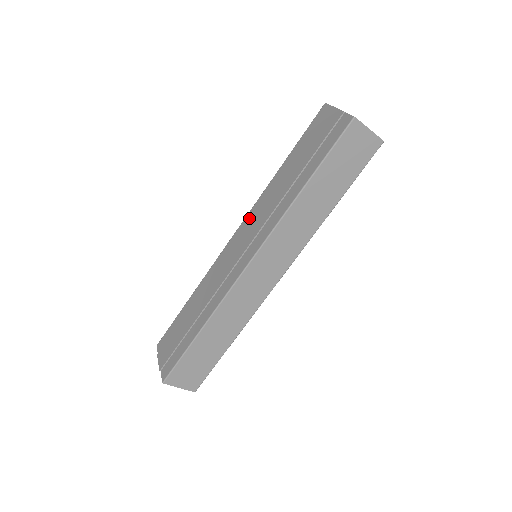
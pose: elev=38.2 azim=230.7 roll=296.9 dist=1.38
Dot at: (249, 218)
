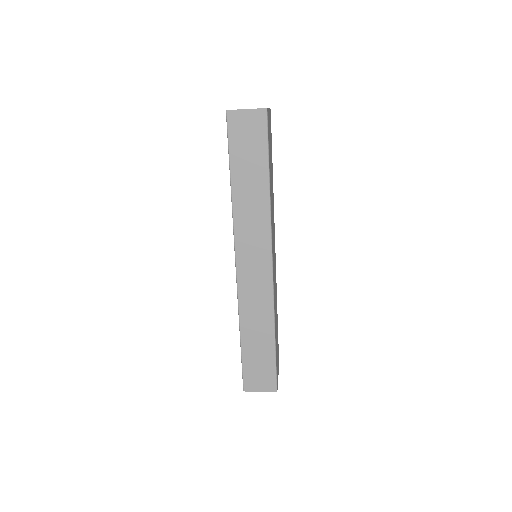
Dot at: occluded
